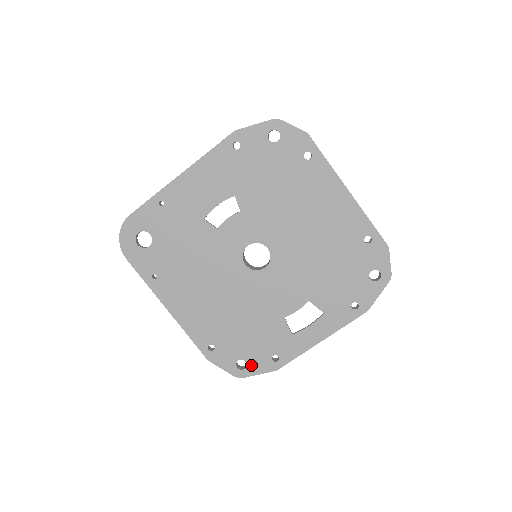
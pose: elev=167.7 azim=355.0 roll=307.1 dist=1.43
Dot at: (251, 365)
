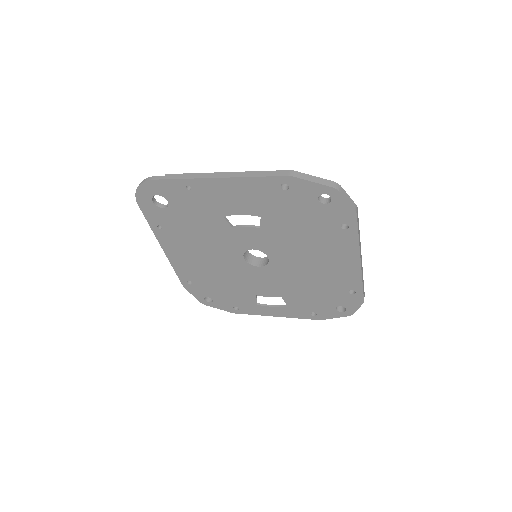
Dot at: (216, 303)
